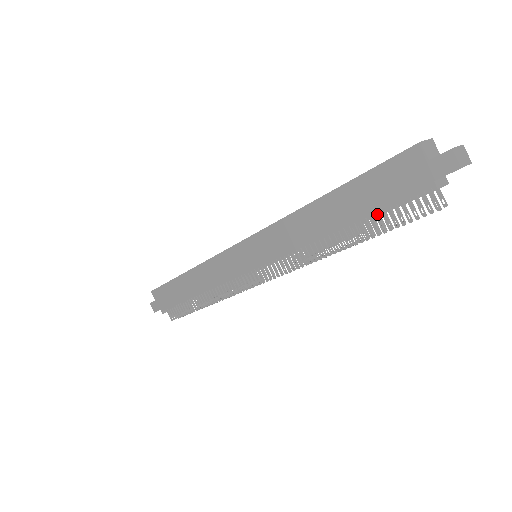
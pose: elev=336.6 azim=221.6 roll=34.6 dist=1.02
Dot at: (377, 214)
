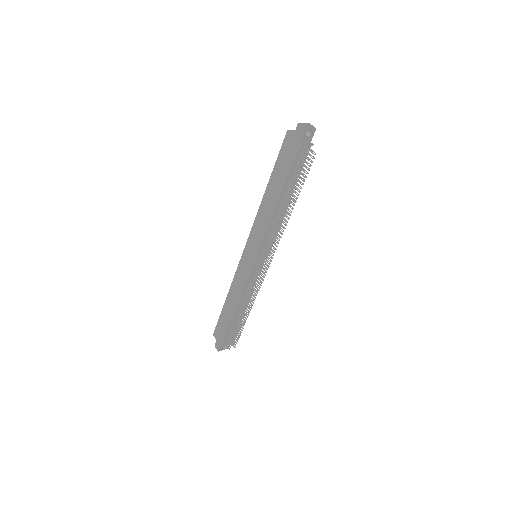
Dot at: (290, 178)
